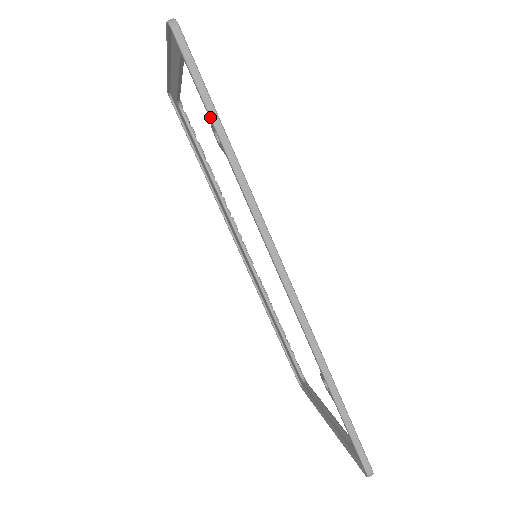
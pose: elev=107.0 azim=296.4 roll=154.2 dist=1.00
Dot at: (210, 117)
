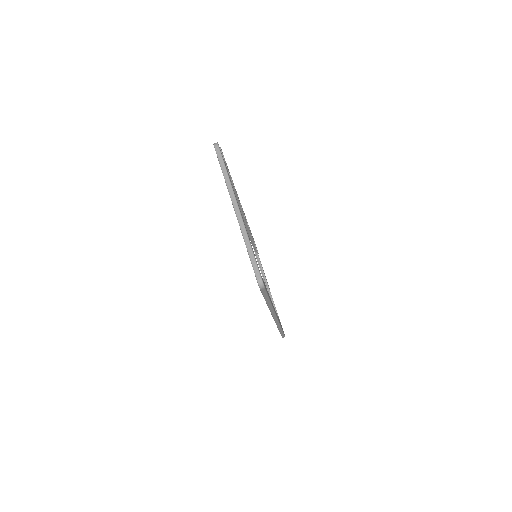
Dot at: (266, 301)
